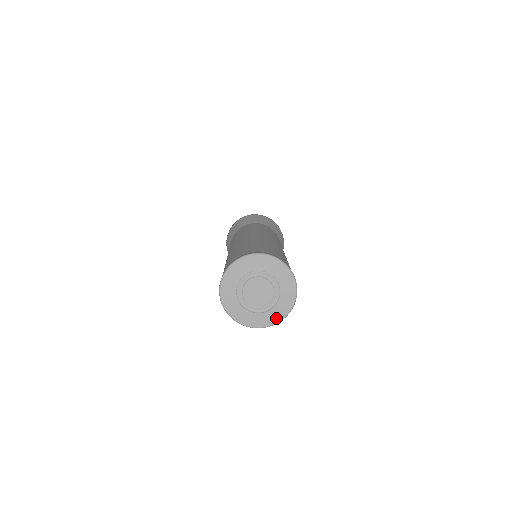
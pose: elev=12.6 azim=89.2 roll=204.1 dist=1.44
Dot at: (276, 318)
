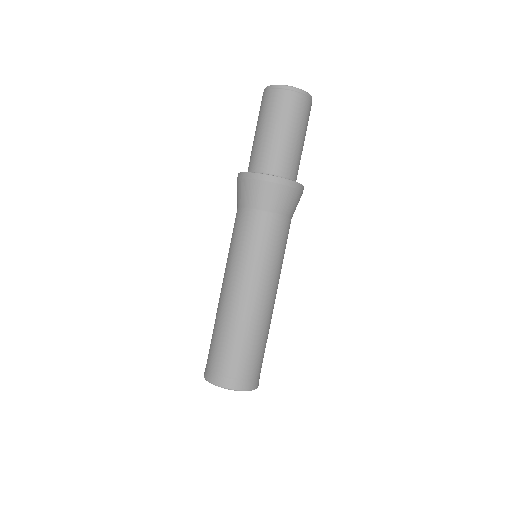
Dot at: occluded
